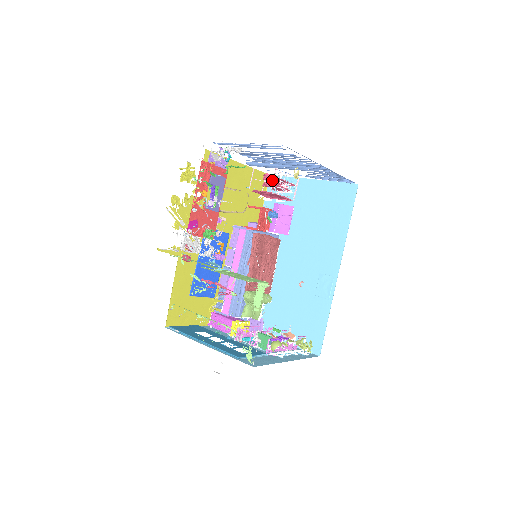
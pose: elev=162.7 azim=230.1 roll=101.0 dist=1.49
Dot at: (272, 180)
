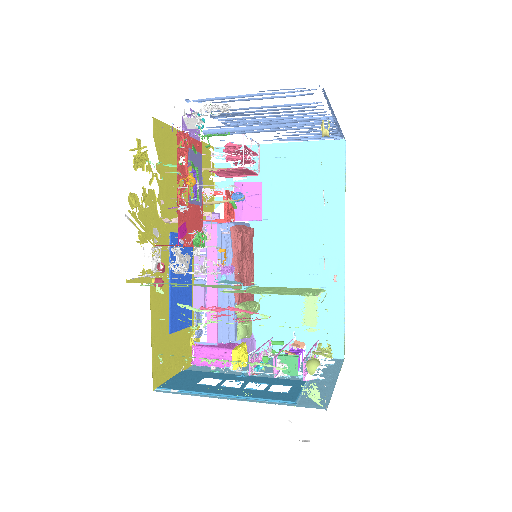
Dot at: (235, 151)
